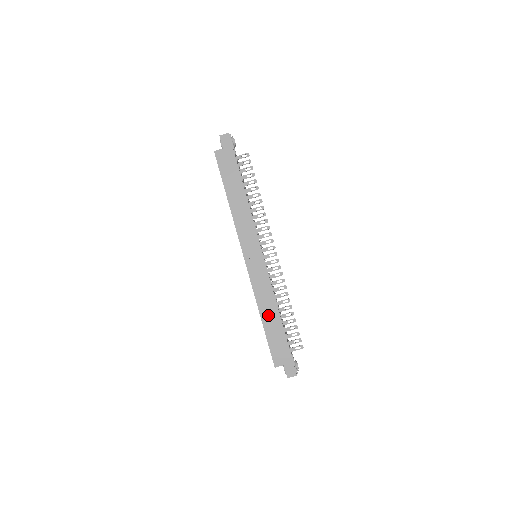
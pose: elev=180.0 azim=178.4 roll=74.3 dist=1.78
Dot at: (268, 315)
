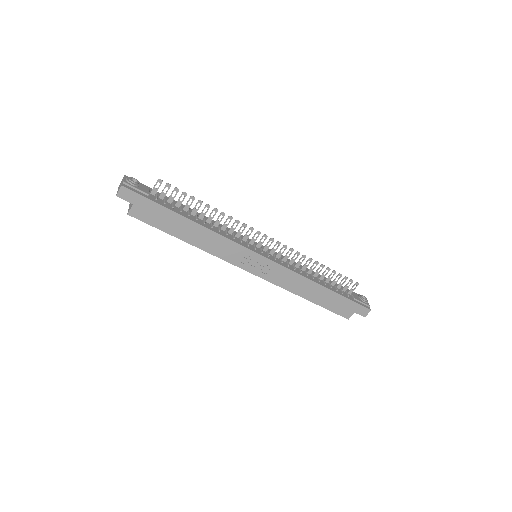
Dot at: (310, 293)
